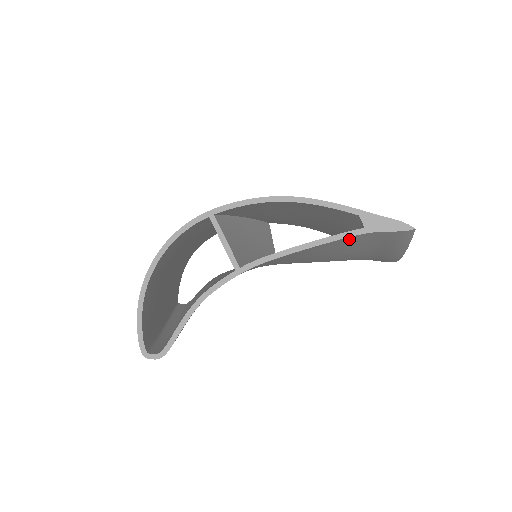
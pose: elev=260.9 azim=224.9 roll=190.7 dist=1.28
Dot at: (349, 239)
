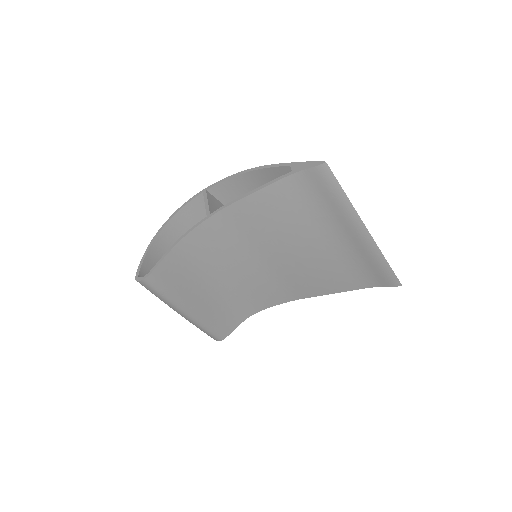
Dot at: (287, 187)
